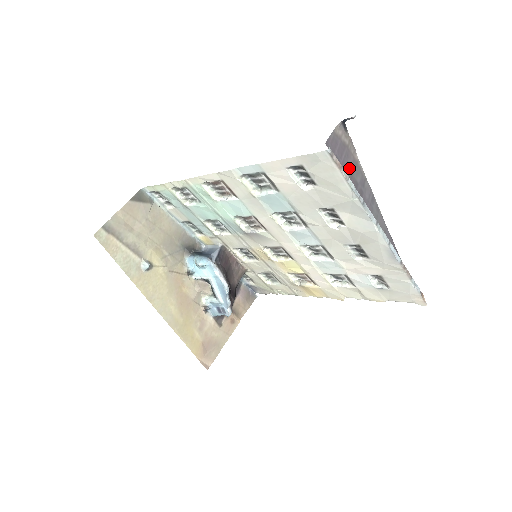
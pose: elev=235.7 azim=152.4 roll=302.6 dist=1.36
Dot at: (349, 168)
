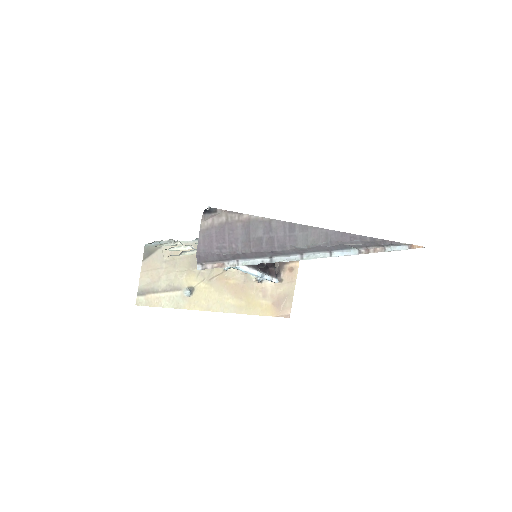
Dot at: (241, 238)
